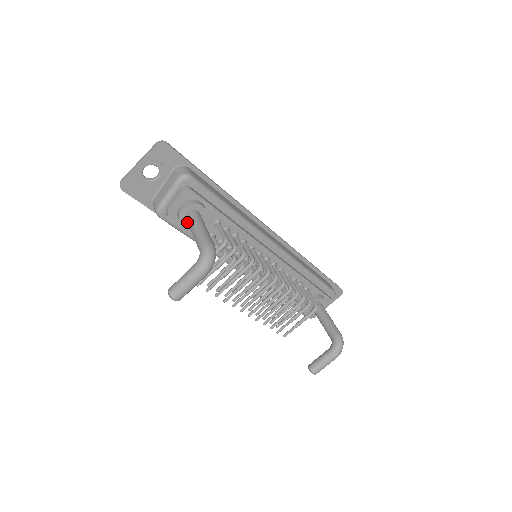
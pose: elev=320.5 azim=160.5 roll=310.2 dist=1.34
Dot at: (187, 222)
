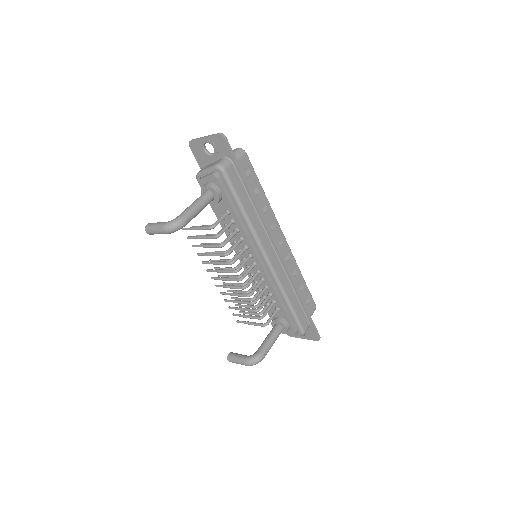
Dot at: occluded
